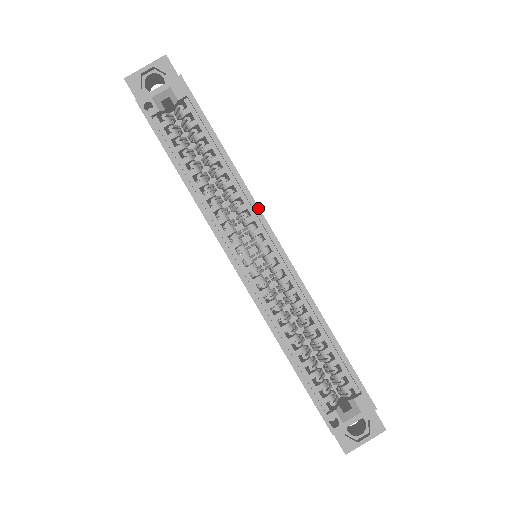
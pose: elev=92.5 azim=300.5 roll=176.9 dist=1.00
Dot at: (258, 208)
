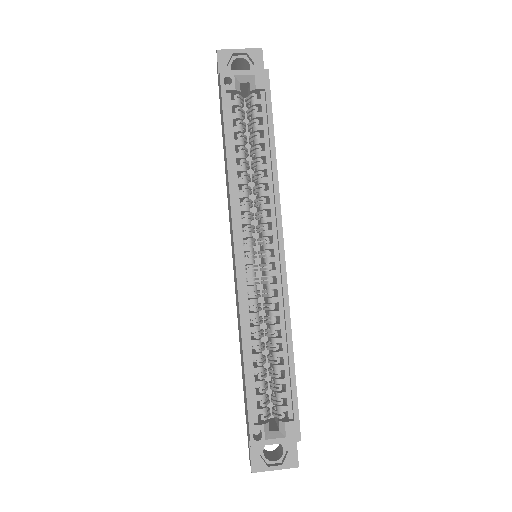
Dot at: (280, 212)
